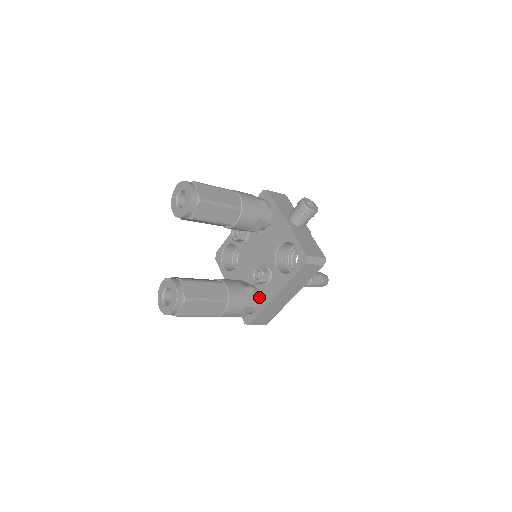
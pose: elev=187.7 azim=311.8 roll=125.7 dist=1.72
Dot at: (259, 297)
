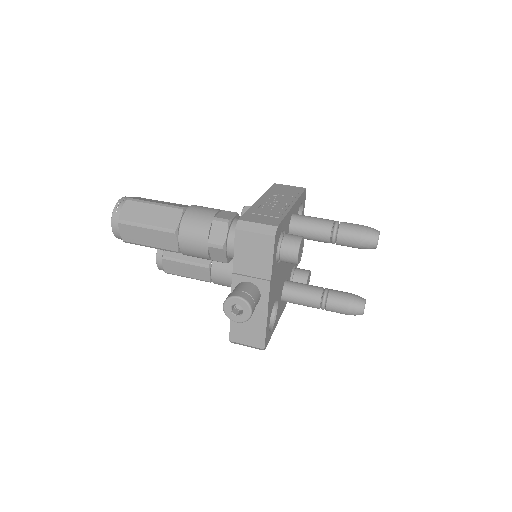
Dot at: occluded
